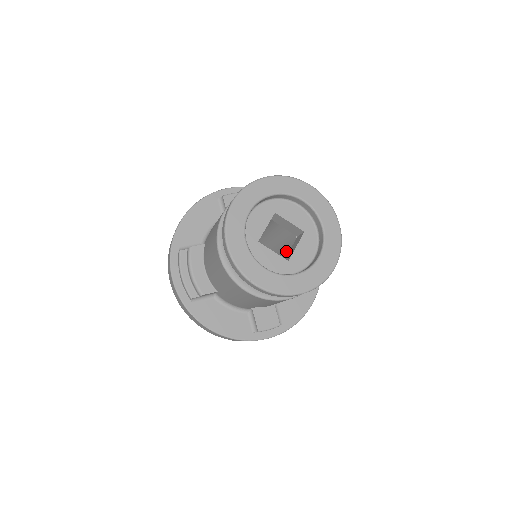
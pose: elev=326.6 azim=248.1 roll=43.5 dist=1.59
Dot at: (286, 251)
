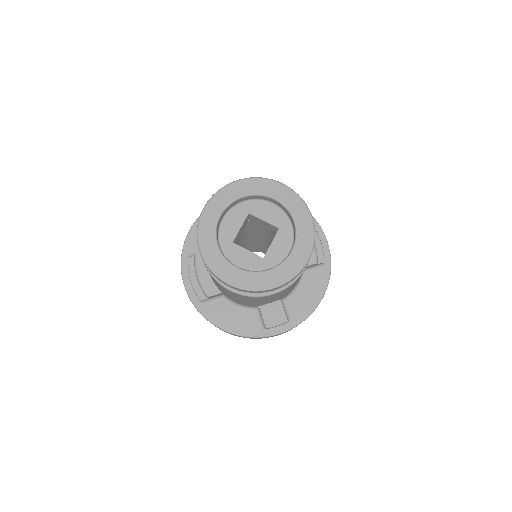
Dot at: occluded
